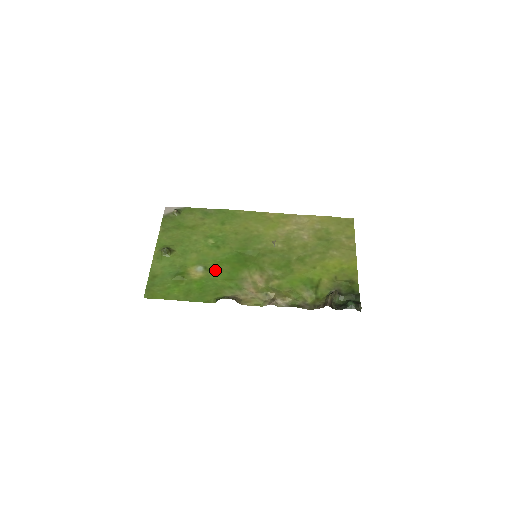
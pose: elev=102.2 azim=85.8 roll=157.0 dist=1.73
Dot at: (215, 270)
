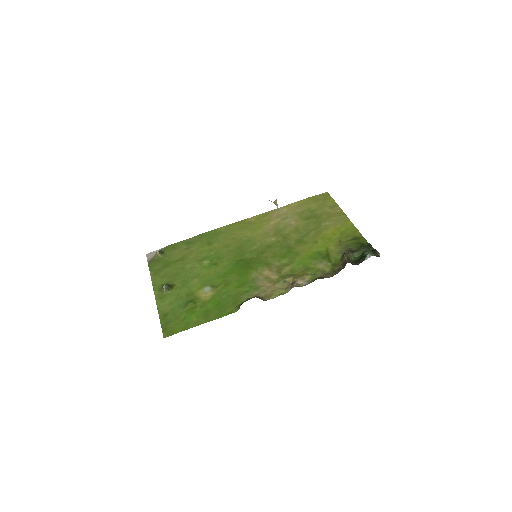
Dot at: (223, 284)
